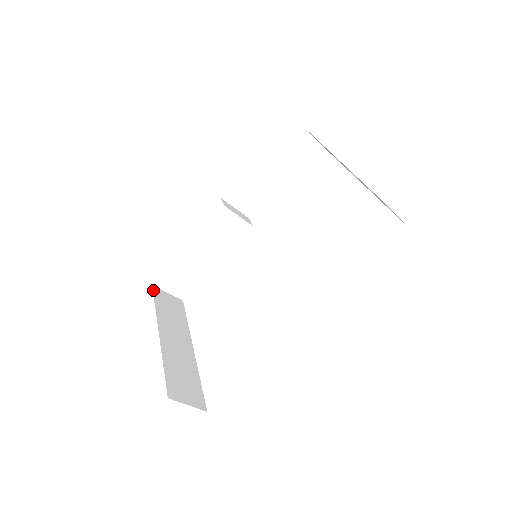
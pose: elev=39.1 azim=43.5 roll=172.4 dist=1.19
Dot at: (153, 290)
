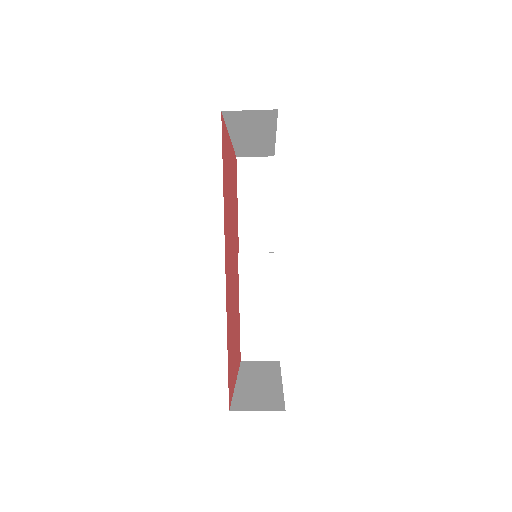
Dot at: (241, 363)
